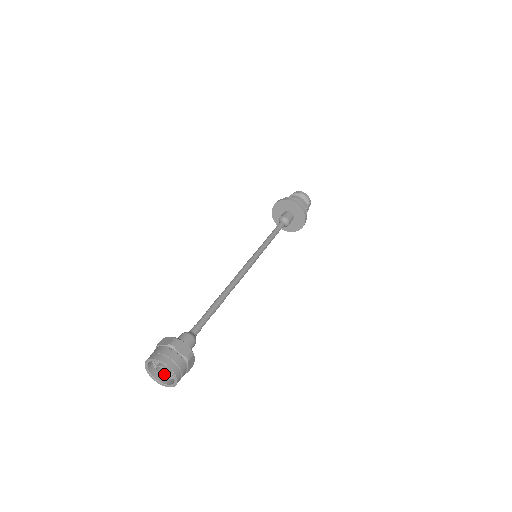
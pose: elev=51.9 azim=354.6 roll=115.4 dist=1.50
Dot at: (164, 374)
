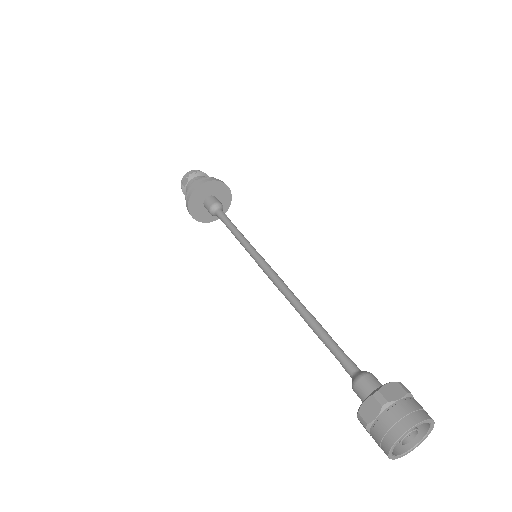
Dot at: (401, 440)
